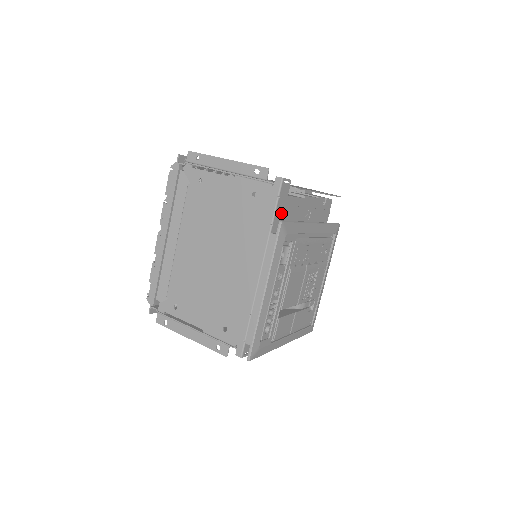
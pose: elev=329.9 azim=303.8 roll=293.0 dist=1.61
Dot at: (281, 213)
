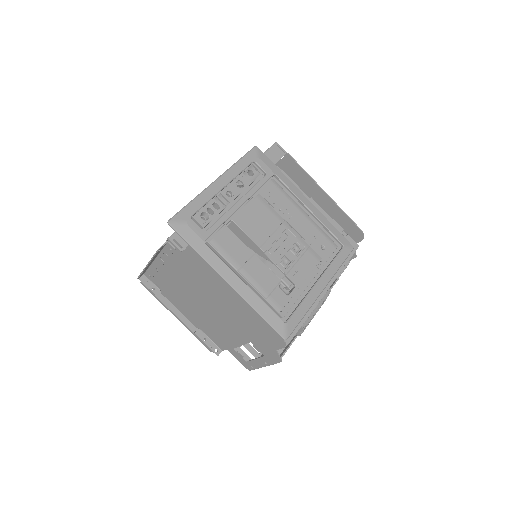
Dot at: occluded
